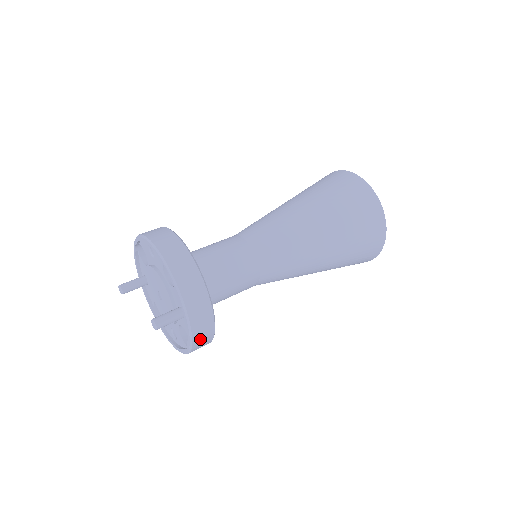
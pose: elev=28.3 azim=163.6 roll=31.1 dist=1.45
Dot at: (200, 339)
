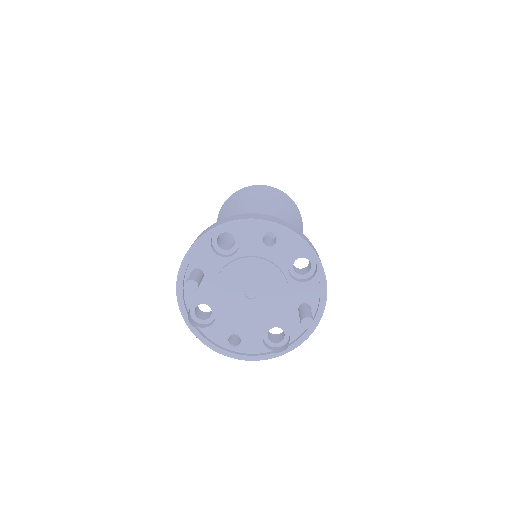
Dot at: occluded
